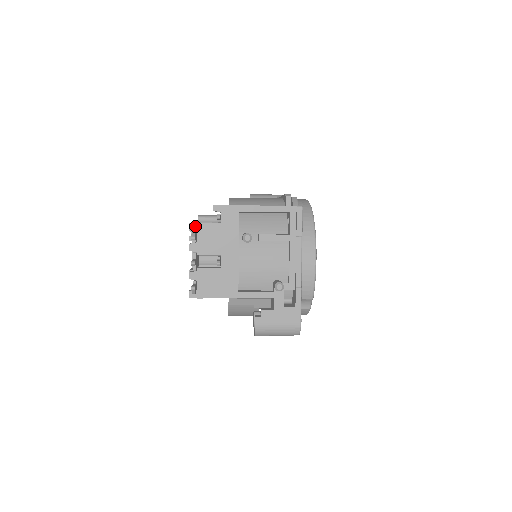
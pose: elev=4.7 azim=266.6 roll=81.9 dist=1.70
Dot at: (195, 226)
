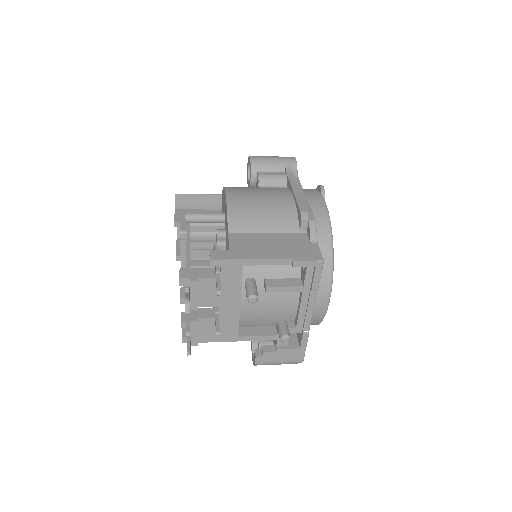
Dot at: (187, 281)
